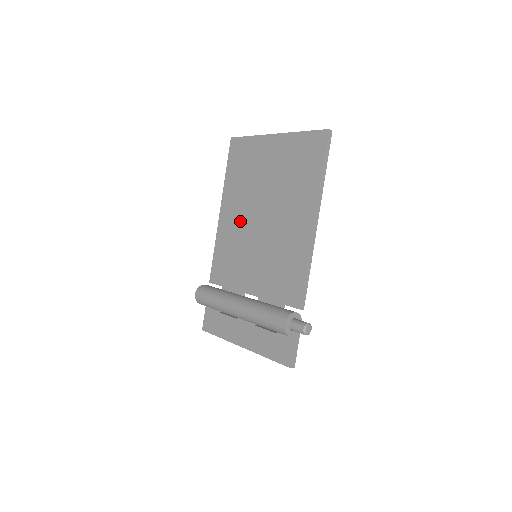
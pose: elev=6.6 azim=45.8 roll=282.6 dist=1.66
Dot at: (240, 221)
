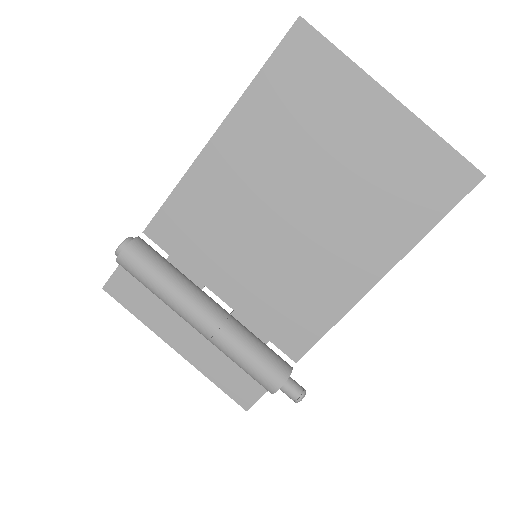
Dot at: (250, 185)
